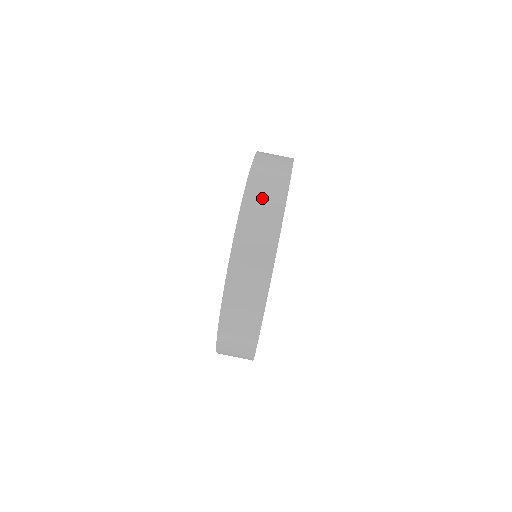
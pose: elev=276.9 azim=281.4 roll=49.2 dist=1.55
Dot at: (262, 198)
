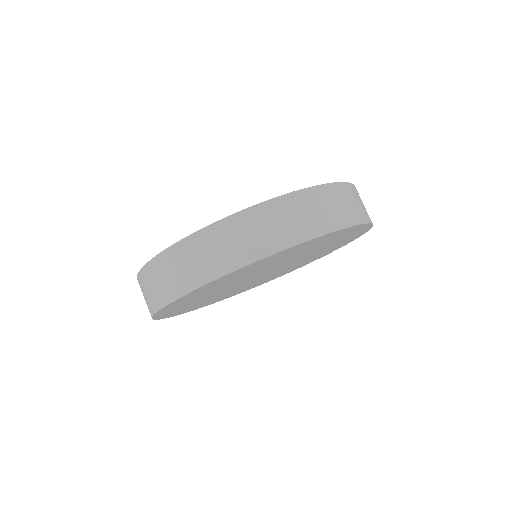
Dot at: (306, 211)
